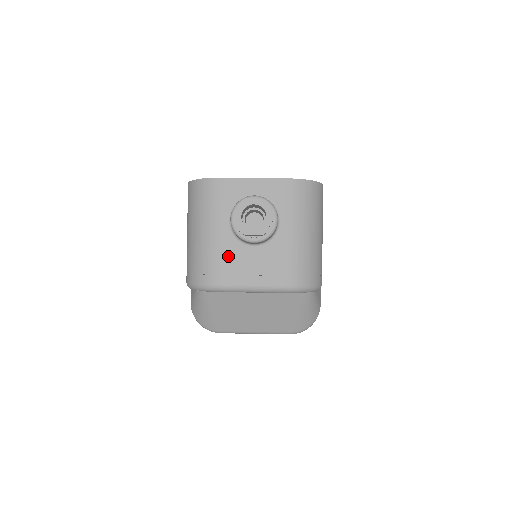
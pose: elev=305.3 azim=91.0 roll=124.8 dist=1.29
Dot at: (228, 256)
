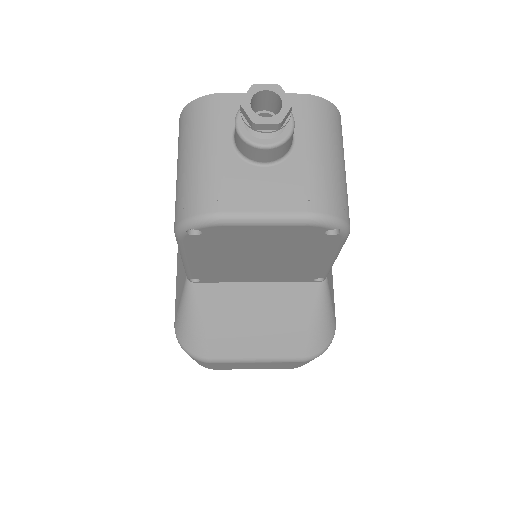
Dot at: (231, 178)
